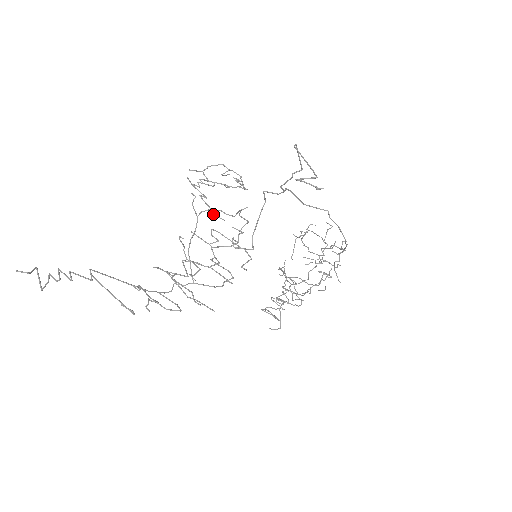
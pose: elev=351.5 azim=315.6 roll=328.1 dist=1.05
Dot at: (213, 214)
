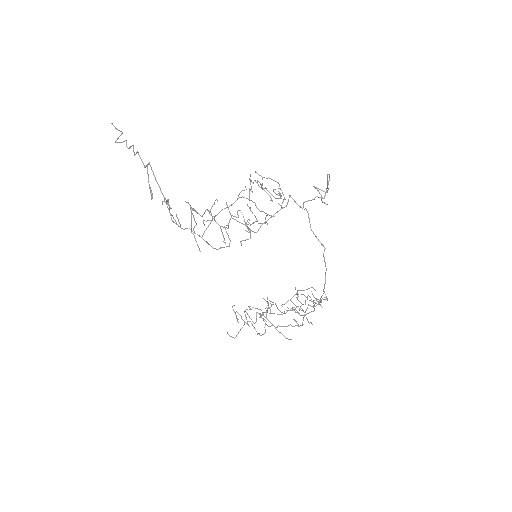
Dot at: occluded
